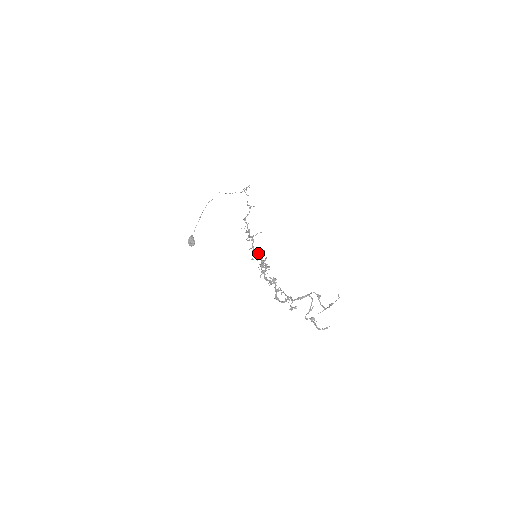
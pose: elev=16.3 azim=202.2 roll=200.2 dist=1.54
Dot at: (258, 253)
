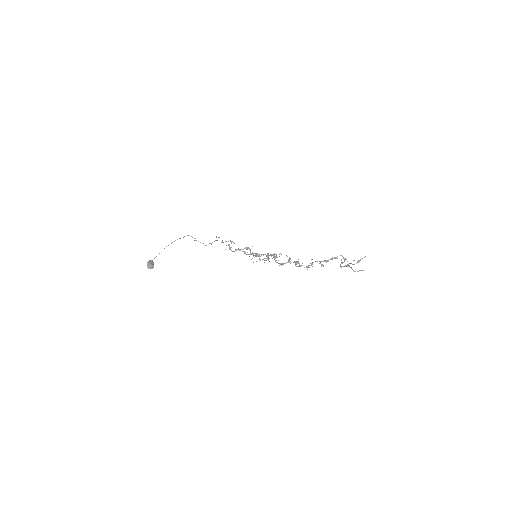
Dot at: (259, 254)
